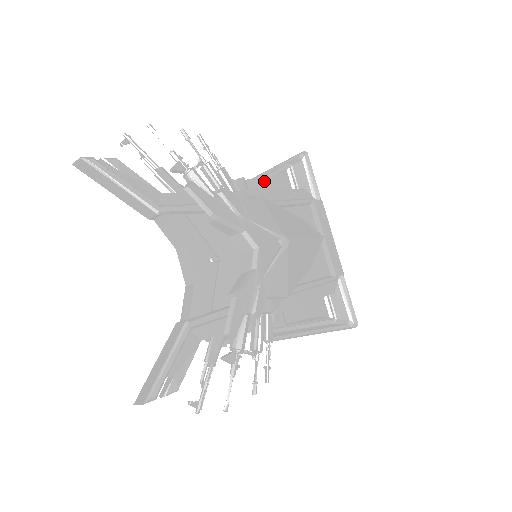
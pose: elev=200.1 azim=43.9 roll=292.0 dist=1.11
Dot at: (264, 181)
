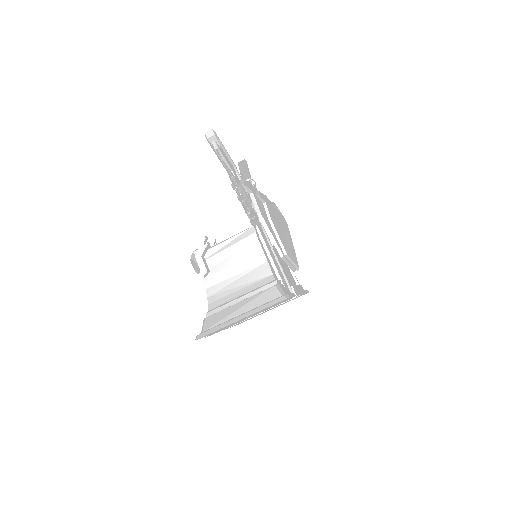
Dot at: occluded
